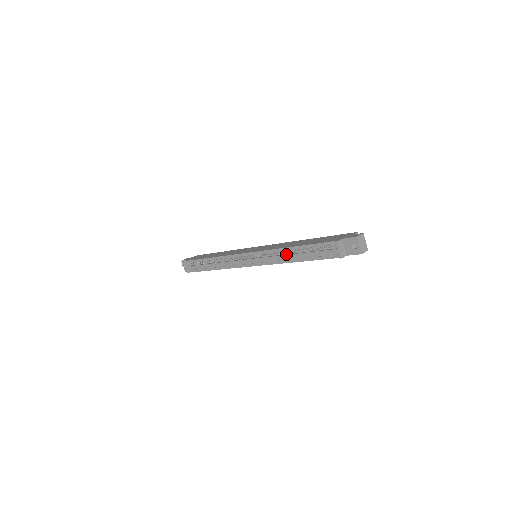
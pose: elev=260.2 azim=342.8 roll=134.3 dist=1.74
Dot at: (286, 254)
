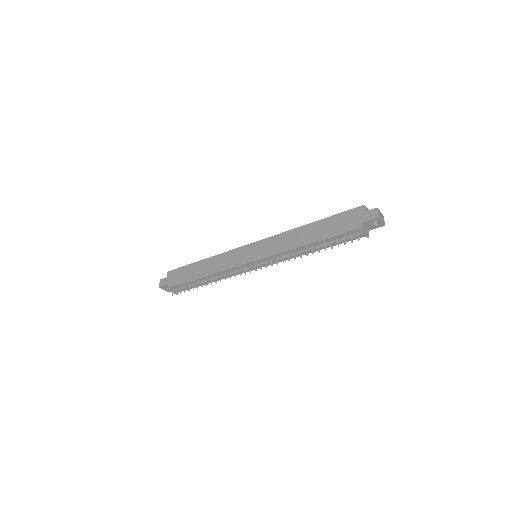
Dot at: (302, 251)
